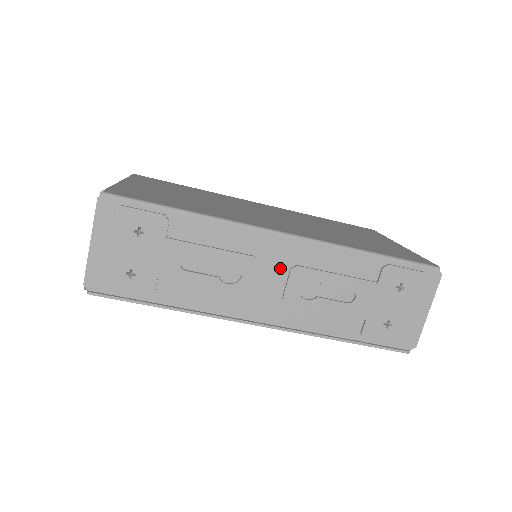
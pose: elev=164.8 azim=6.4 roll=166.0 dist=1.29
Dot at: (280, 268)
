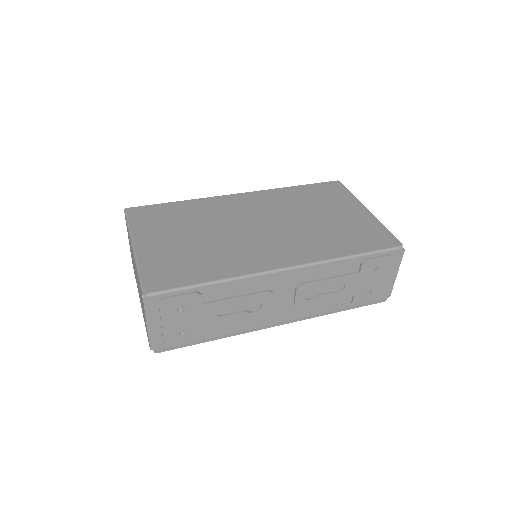
Dot at: (288, 289)
